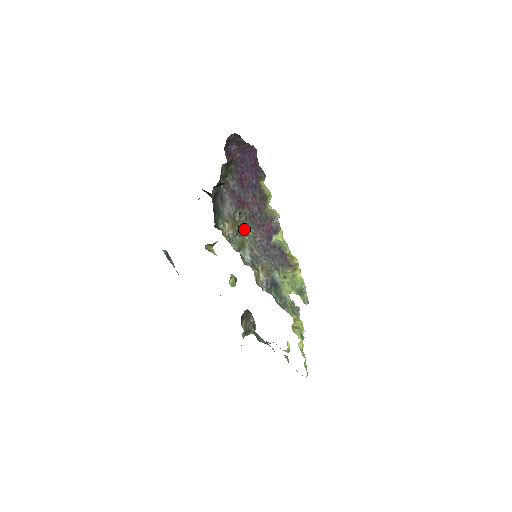
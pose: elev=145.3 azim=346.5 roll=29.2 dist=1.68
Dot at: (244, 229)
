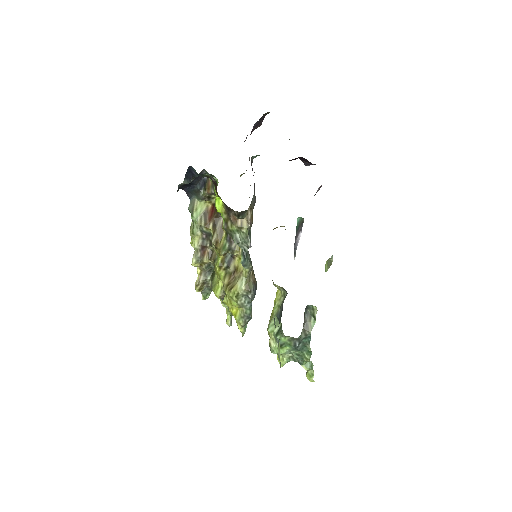
Dot at: occluded
